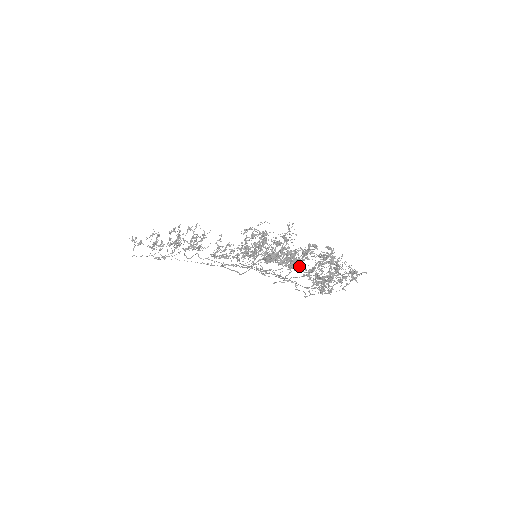
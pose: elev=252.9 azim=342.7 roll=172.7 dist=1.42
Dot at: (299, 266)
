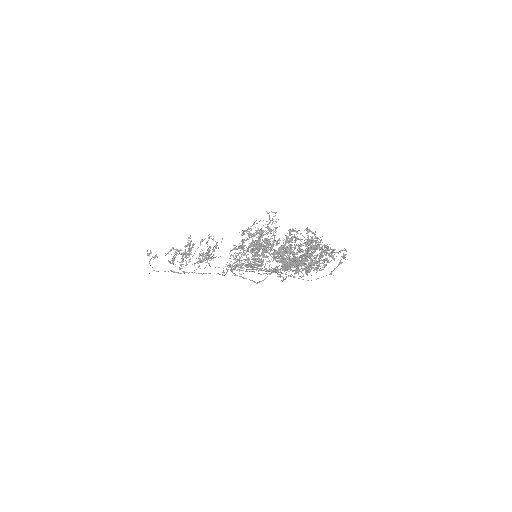
Dot at: (278, 252)
